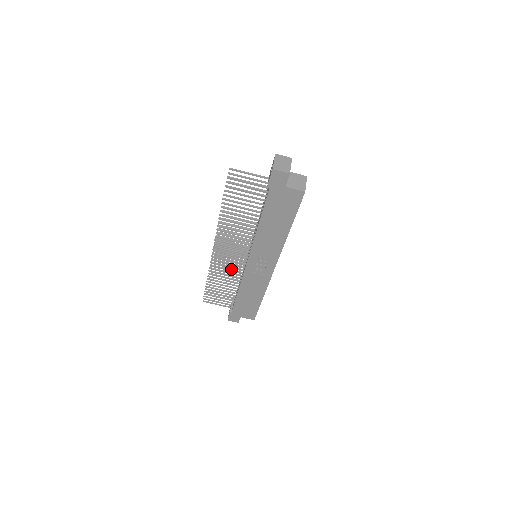
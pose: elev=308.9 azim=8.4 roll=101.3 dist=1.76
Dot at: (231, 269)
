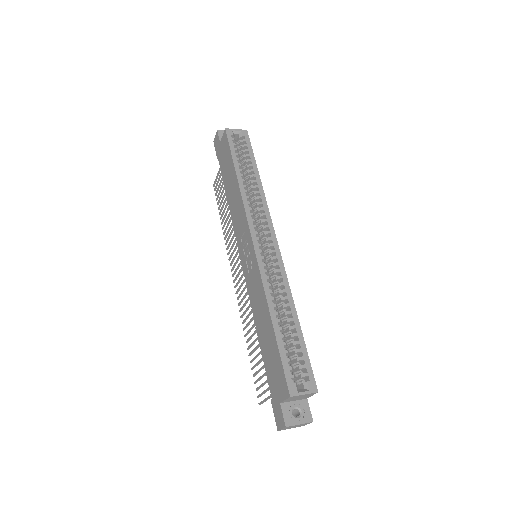
Dot at: (249, 299)
